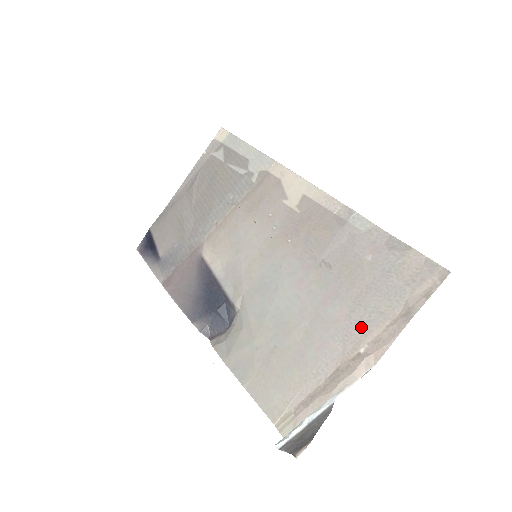
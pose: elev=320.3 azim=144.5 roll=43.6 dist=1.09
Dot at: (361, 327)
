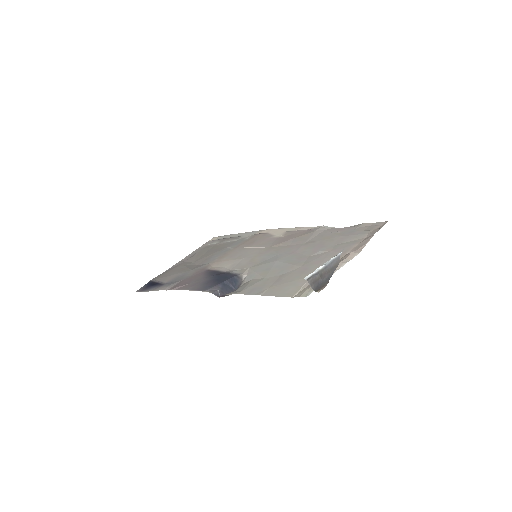
Dot at: (344, 248)
